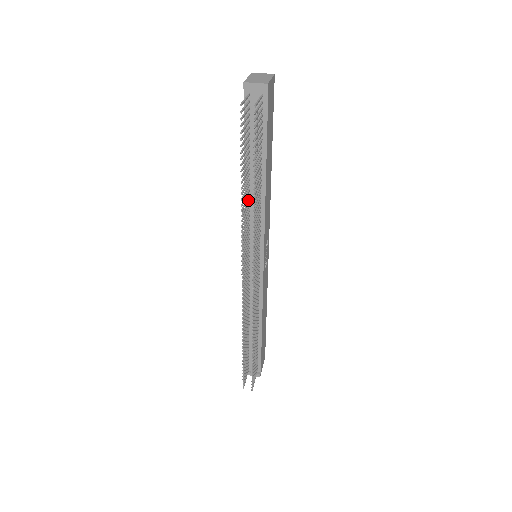
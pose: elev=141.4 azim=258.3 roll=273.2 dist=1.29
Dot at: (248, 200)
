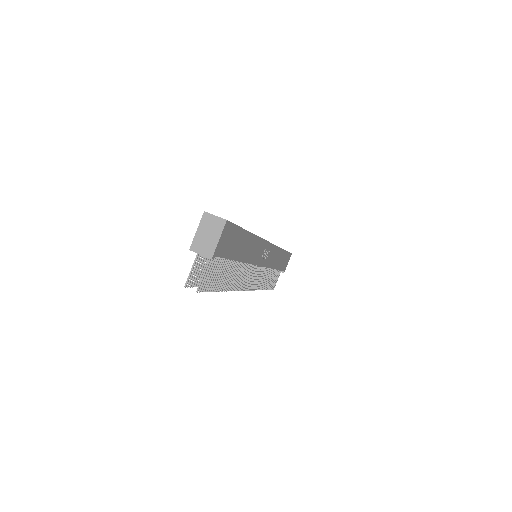
Dot at: occluded
